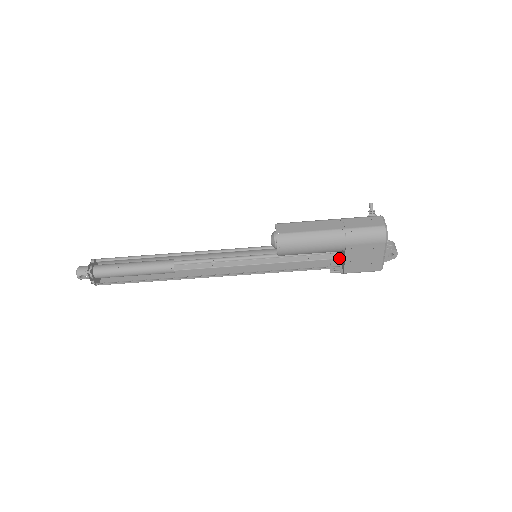
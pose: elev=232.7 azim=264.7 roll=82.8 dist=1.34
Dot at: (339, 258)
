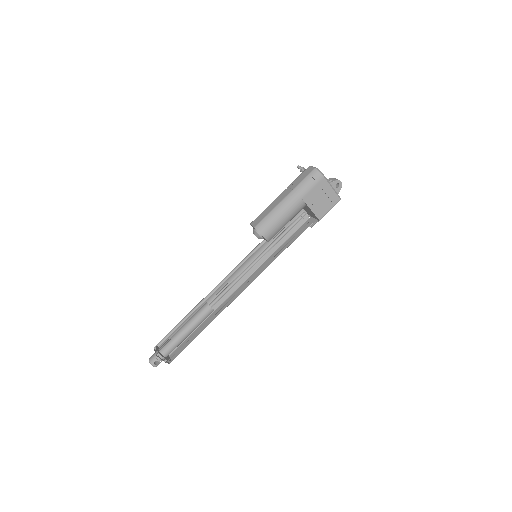
Dot at: (310, 217)
